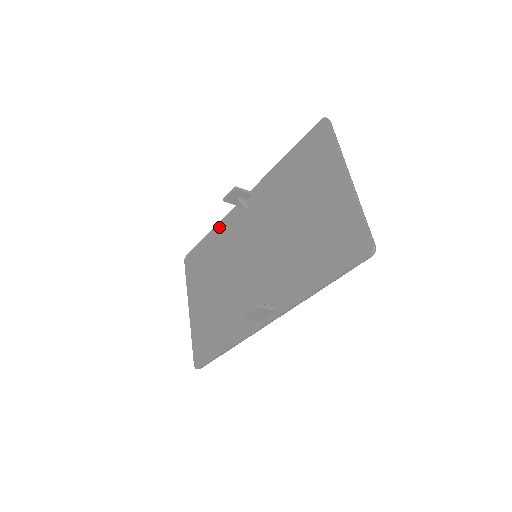
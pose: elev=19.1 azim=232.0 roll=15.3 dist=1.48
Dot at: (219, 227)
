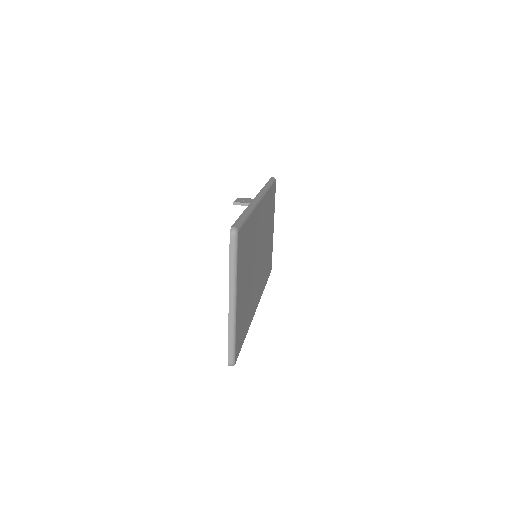
Dot at: occluded
